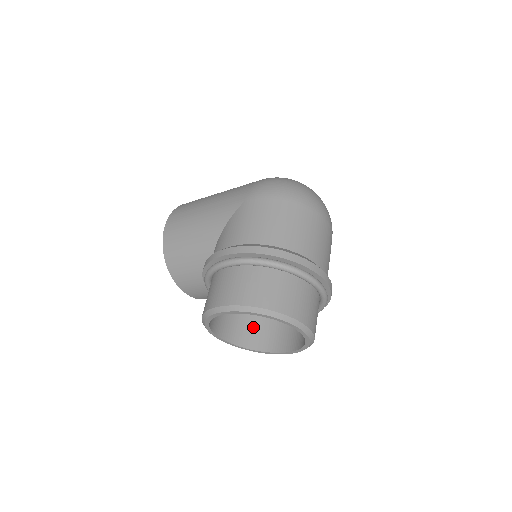
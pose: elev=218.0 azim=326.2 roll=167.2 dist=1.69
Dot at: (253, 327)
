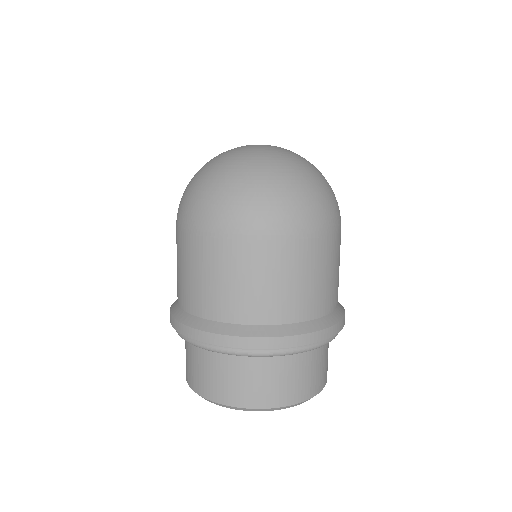
Dot at: occluded
